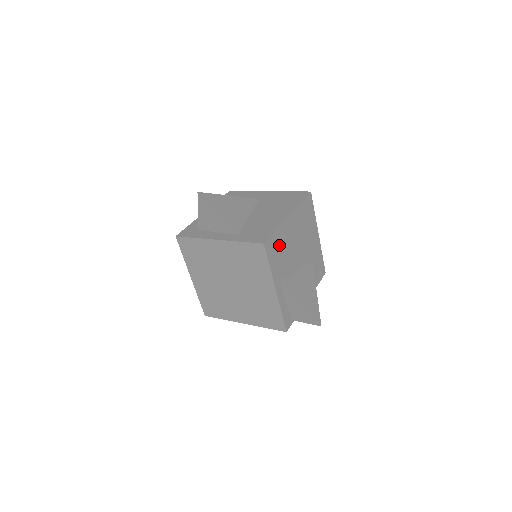
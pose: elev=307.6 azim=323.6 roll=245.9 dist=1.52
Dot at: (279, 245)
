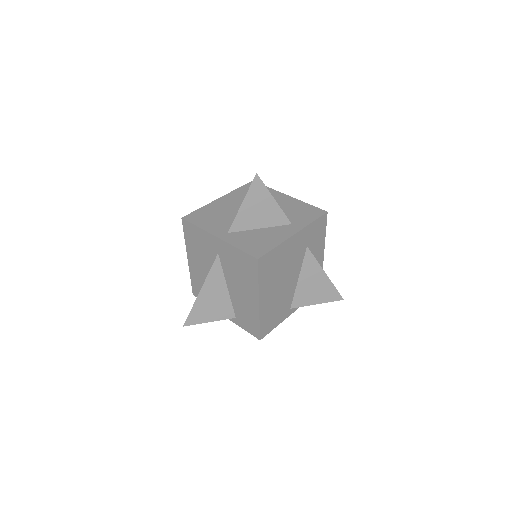
Dot at: (270, 316)
